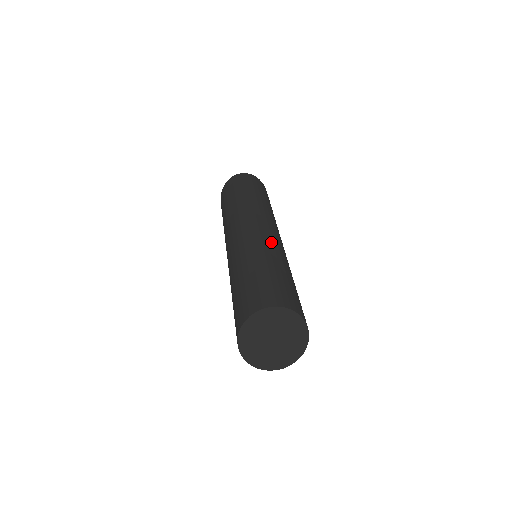
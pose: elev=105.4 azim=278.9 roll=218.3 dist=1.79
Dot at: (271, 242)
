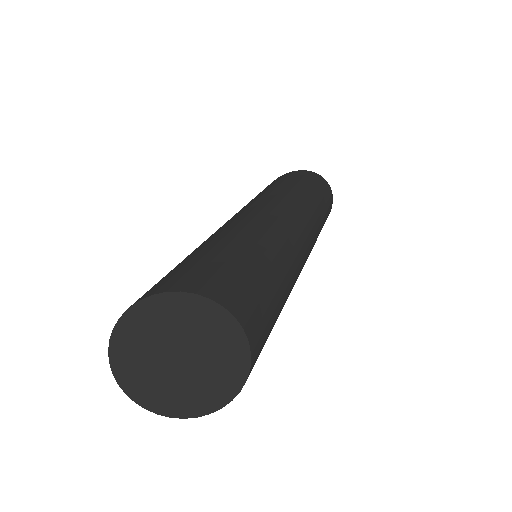
Dot at: (299, 260)
